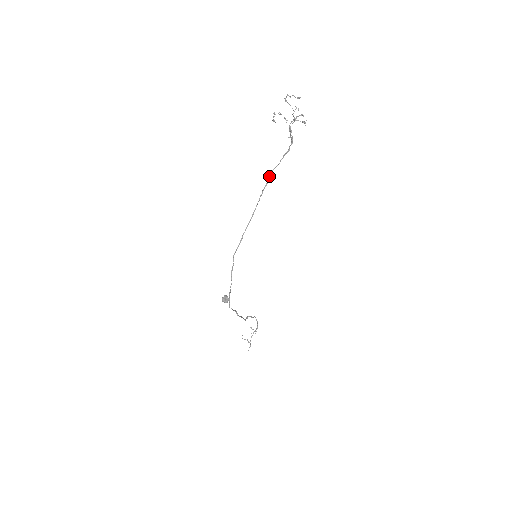
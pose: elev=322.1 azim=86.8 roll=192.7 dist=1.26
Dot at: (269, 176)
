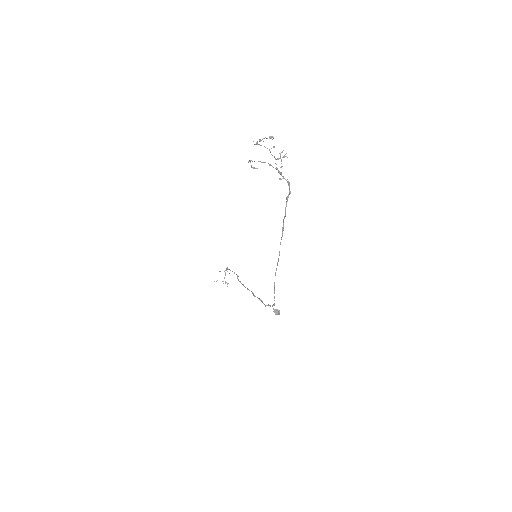
Dot at: (283, 221)
